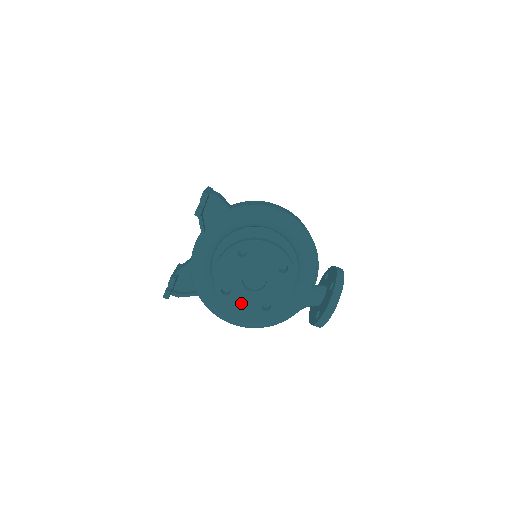
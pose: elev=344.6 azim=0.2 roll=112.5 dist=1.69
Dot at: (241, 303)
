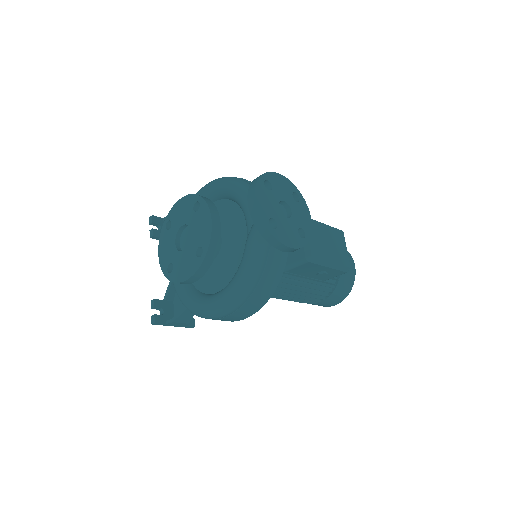
Dot at: (183, 268)
